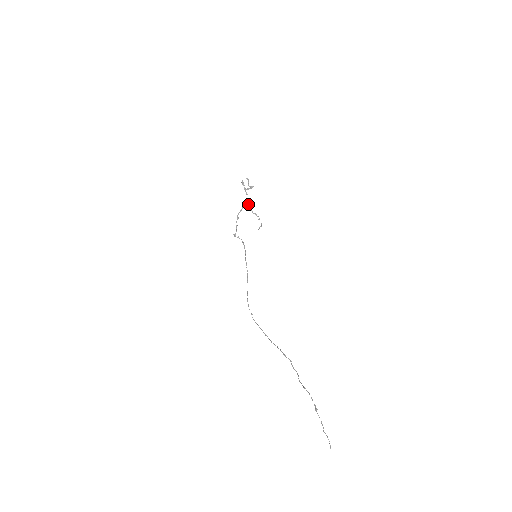
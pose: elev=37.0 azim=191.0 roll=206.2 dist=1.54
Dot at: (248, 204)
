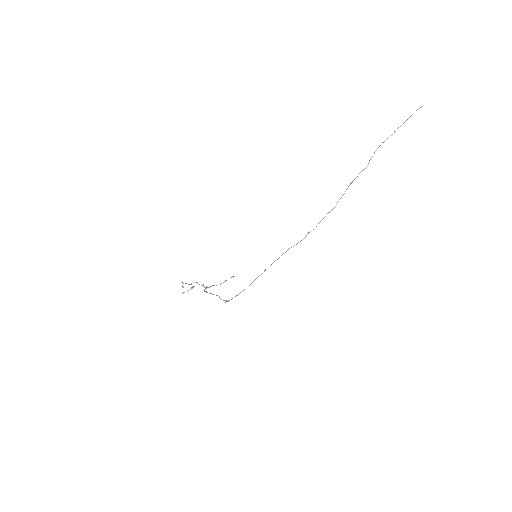
Dot at: (205, 287)
